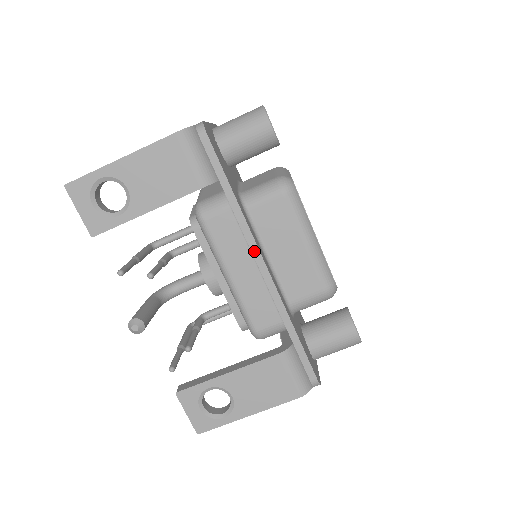
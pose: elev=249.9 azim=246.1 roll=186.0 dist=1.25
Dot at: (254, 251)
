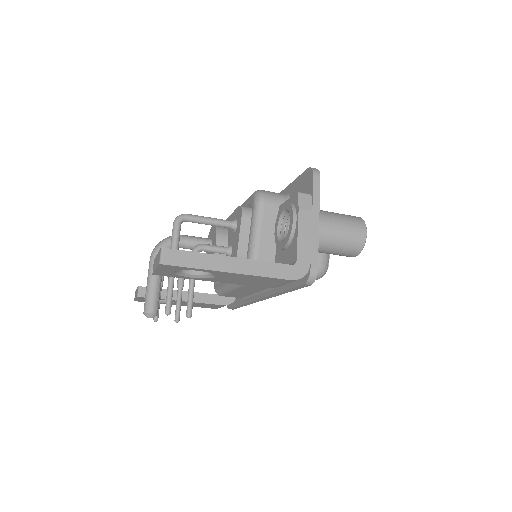
Dot at: (264, 298)
